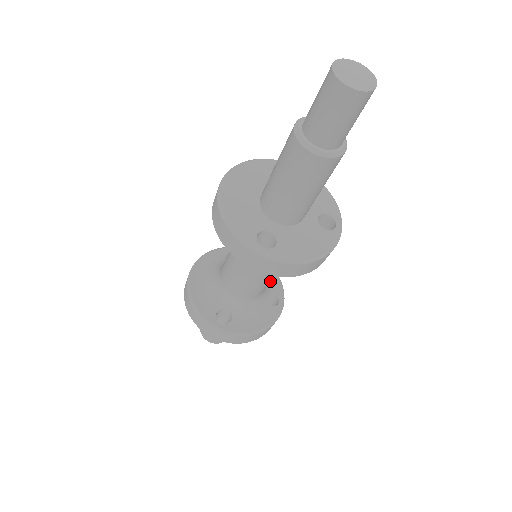
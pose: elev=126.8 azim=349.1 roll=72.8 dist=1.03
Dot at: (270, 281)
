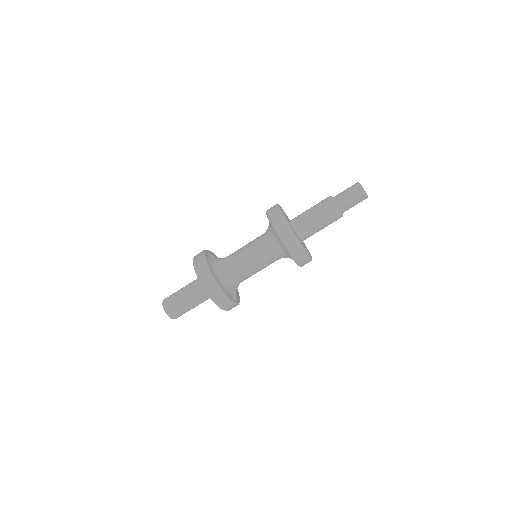
Dot at: occluded
